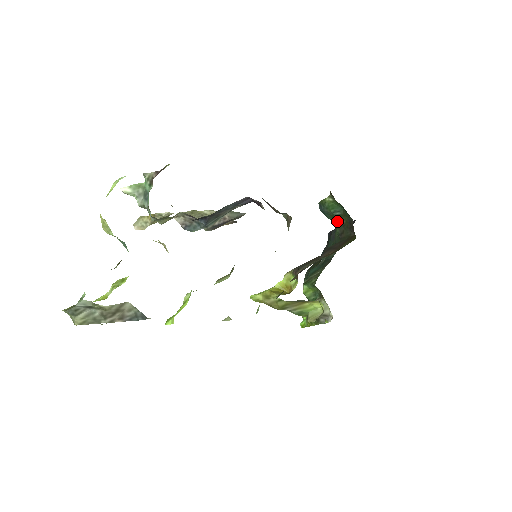
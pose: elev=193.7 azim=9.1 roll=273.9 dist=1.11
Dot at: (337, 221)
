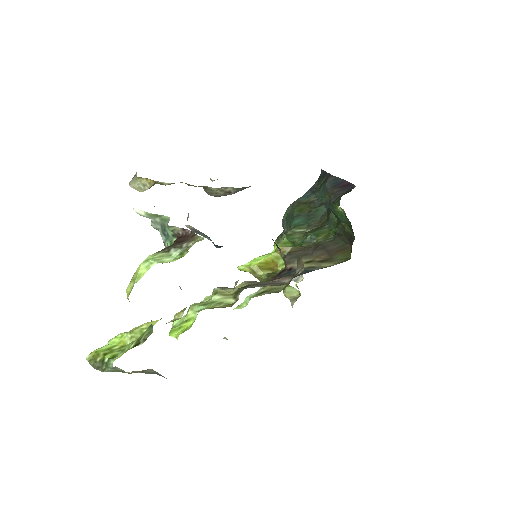
Dot at: (340, 222)
